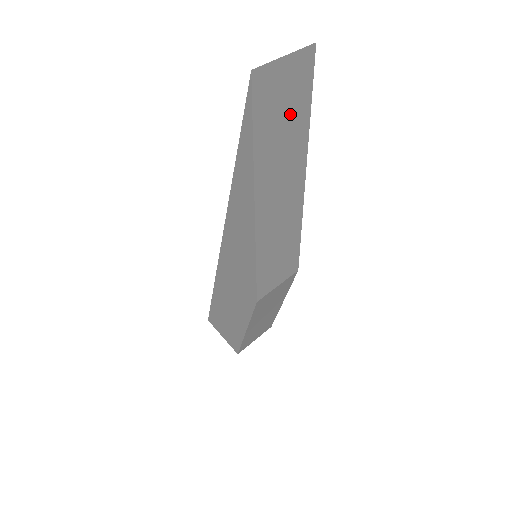
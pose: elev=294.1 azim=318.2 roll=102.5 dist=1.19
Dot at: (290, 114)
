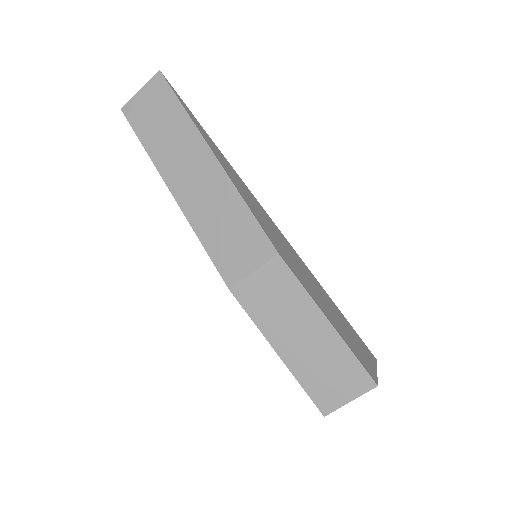
Dot at: (164, 116)
